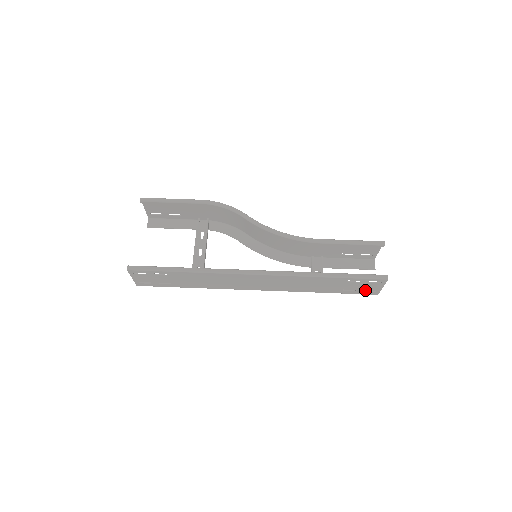
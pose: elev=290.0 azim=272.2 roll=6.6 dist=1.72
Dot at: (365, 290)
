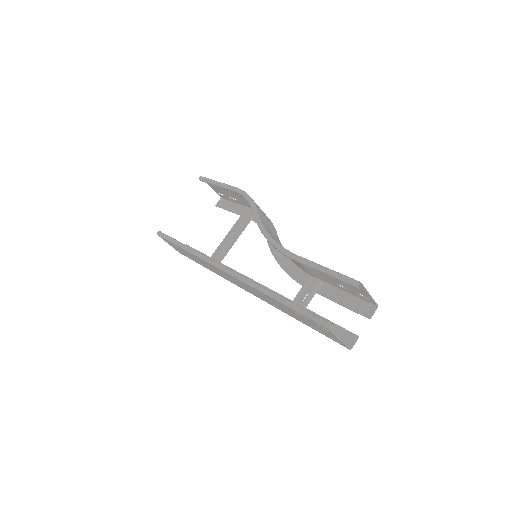
Dot at: (341, 337)
